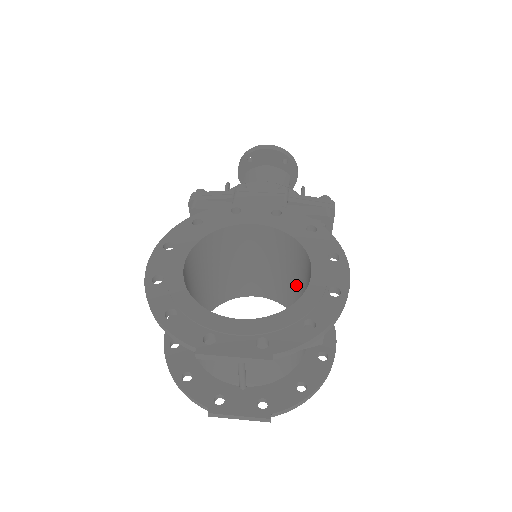
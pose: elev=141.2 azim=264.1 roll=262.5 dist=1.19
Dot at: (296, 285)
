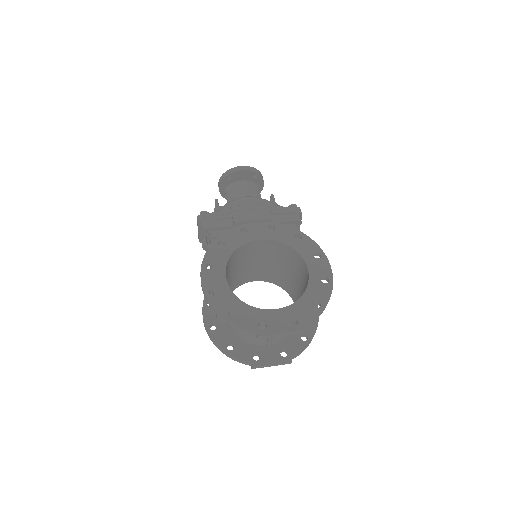
Dot at: (288, 273)
